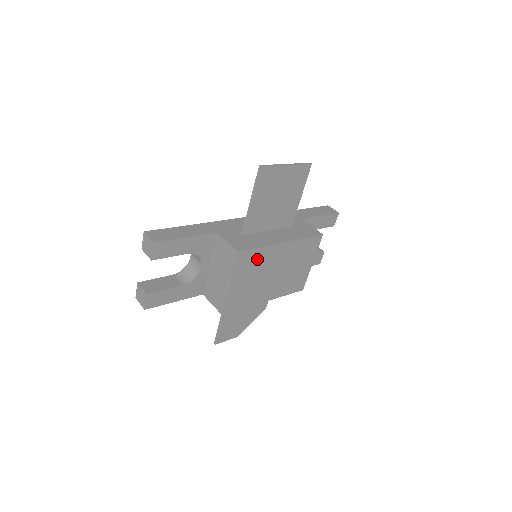
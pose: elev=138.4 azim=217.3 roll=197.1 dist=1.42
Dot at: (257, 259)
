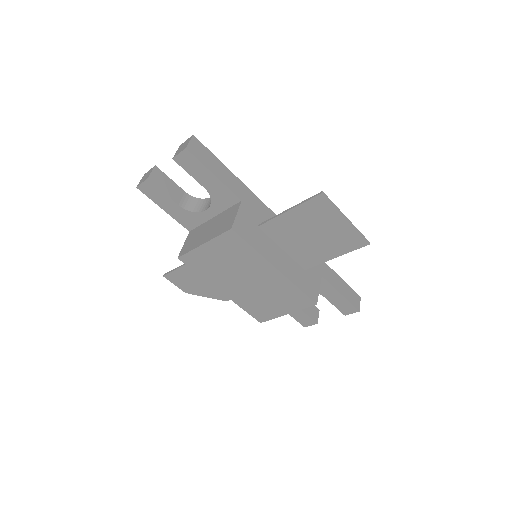
Dot at: (243, 253)
